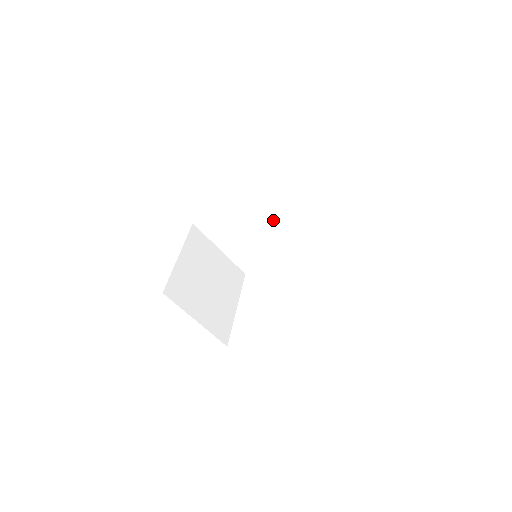
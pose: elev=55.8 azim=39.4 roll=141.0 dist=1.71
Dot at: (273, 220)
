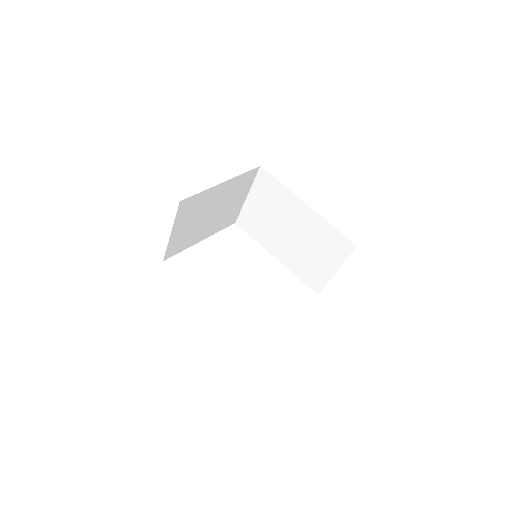
Dot at: (296, 242)
